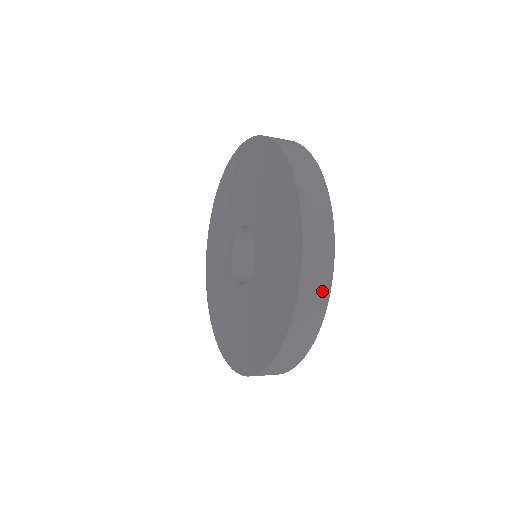
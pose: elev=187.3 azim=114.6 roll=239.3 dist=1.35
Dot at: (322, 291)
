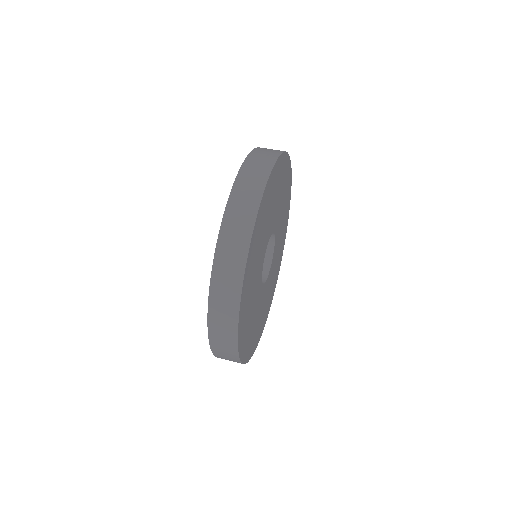
Dot at: (230, 338)
